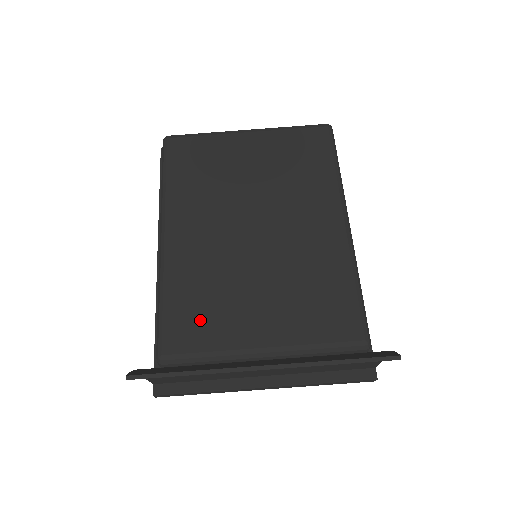
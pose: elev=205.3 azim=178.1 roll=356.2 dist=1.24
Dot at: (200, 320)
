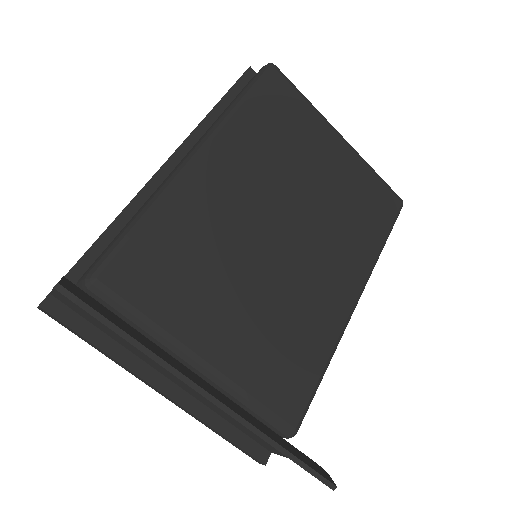
Dot at: (166, 276)
